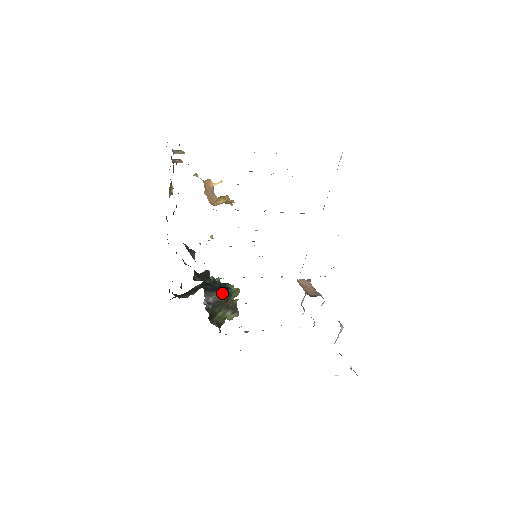
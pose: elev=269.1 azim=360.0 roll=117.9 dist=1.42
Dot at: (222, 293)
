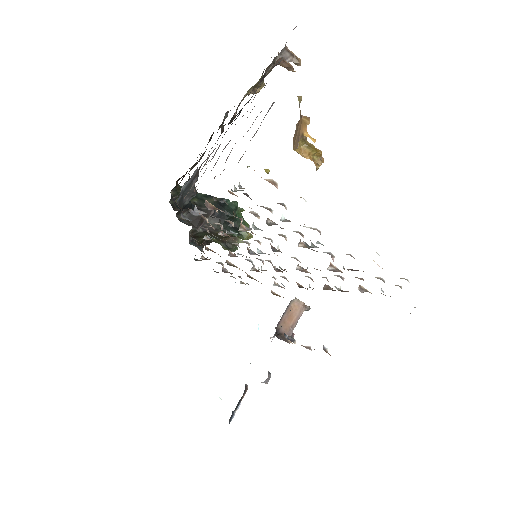
Dot at: (224, 230)
